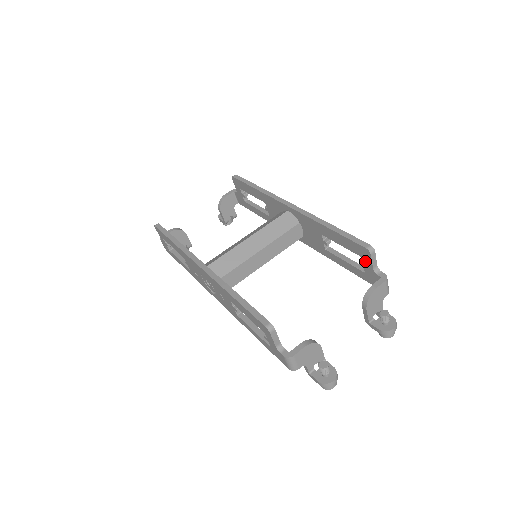
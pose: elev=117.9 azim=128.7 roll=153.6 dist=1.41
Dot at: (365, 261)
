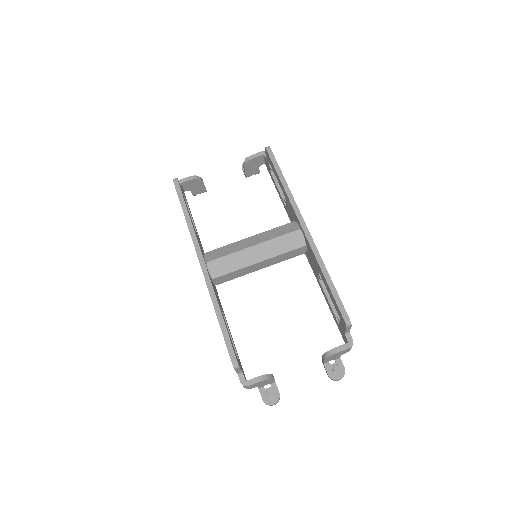
Dot at: (341, 323)
